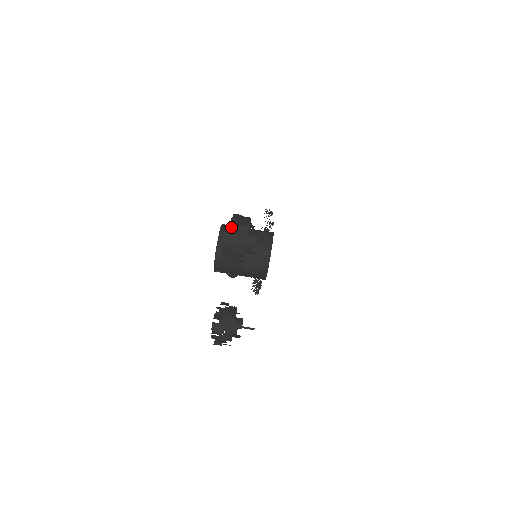
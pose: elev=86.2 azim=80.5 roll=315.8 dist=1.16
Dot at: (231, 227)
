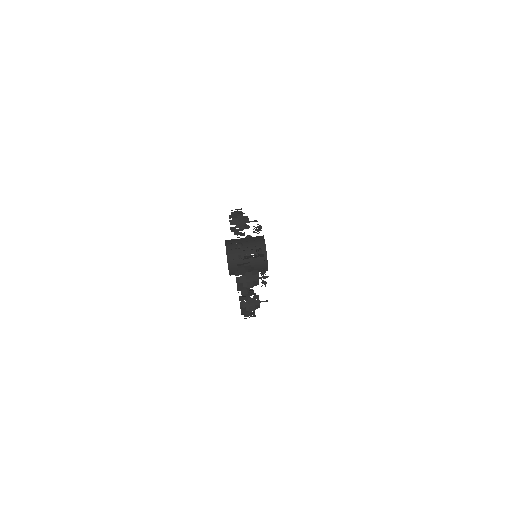
Dot at: occluded
